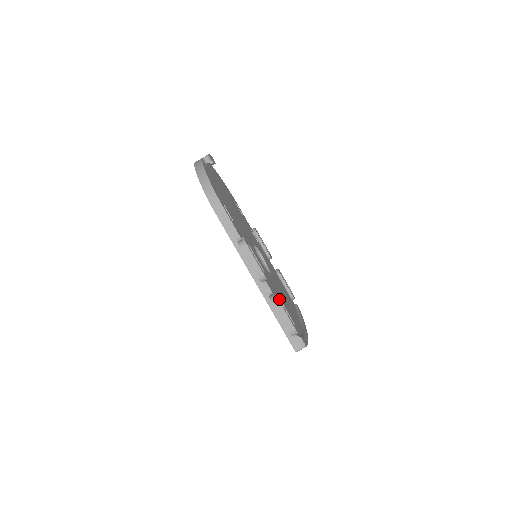
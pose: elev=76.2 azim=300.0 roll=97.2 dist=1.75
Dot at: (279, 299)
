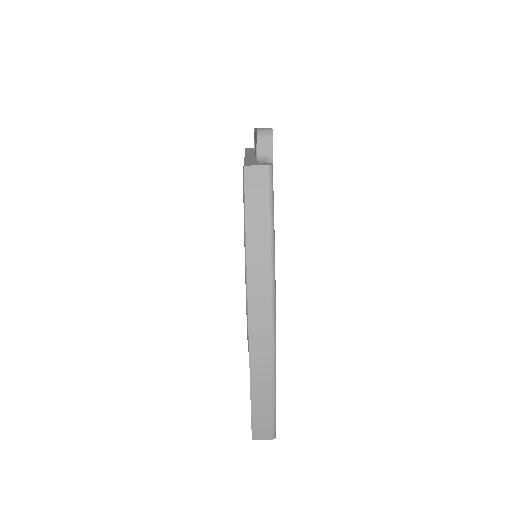
Dot at: occluded
